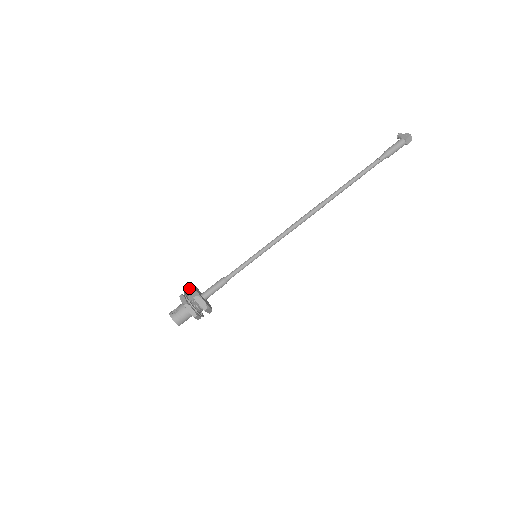
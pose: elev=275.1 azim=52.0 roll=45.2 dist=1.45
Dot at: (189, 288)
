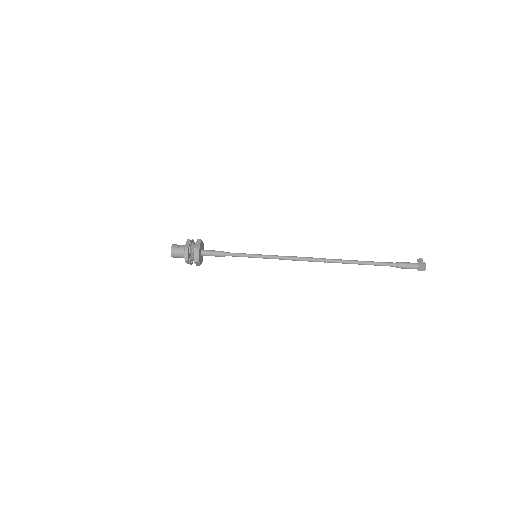
Dot at: (197, 240)
